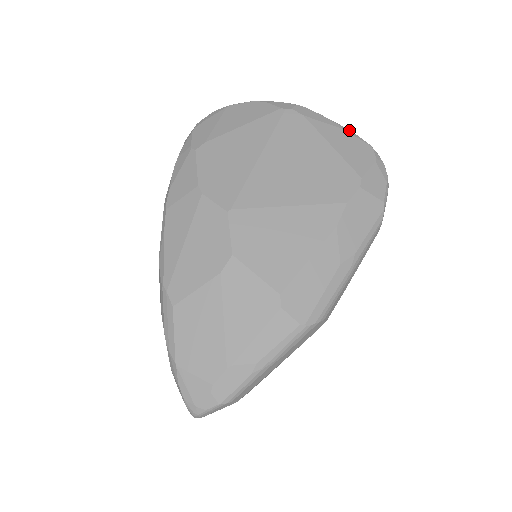
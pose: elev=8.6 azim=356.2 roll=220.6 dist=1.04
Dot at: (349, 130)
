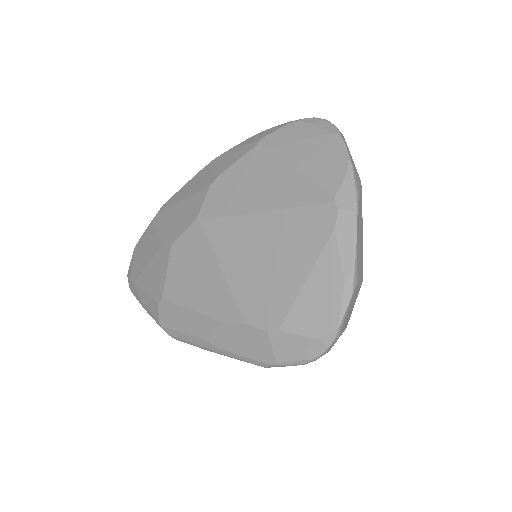
Dot at: (351, 291)
